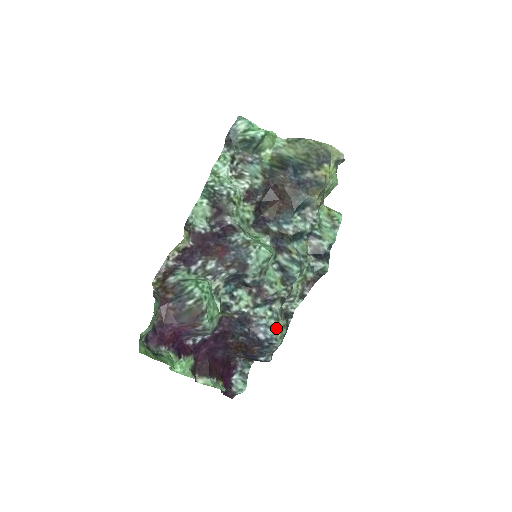
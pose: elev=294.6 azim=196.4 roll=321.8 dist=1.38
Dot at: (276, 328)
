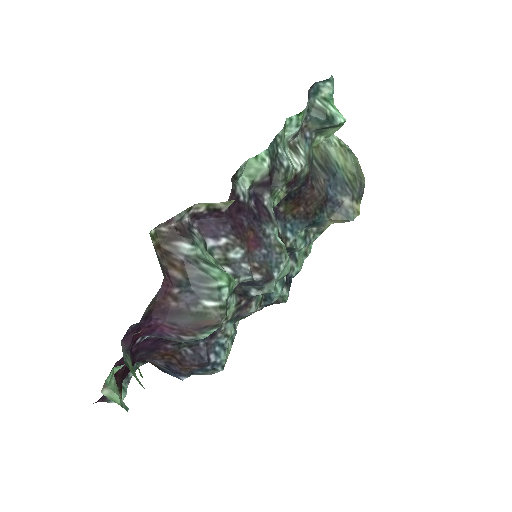
Dot at: (228, 352)
